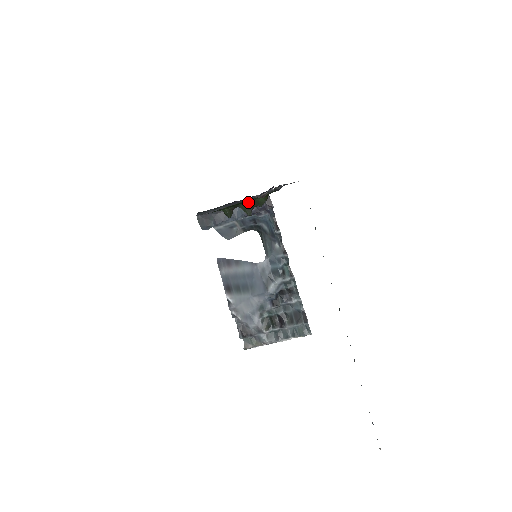
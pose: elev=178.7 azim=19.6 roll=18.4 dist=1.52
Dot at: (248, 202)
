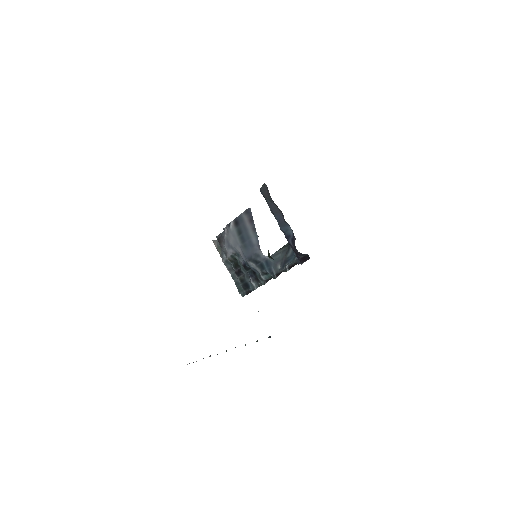
Dot at: occluded
